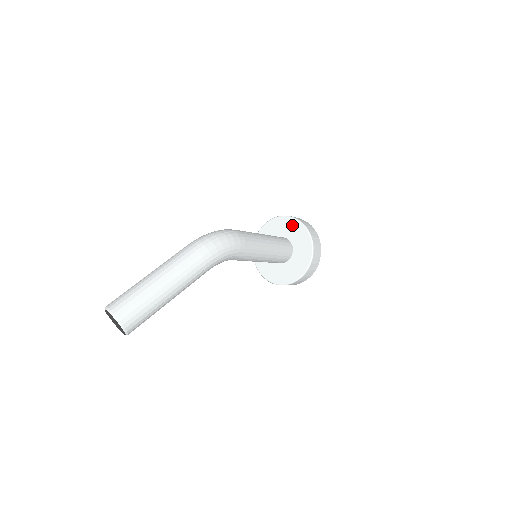
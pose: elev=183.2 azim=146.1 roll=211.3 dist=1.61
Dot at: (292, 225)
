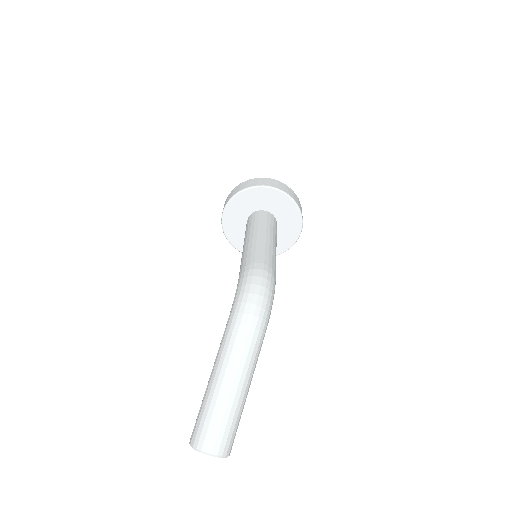
Dot at: (271, 196)
